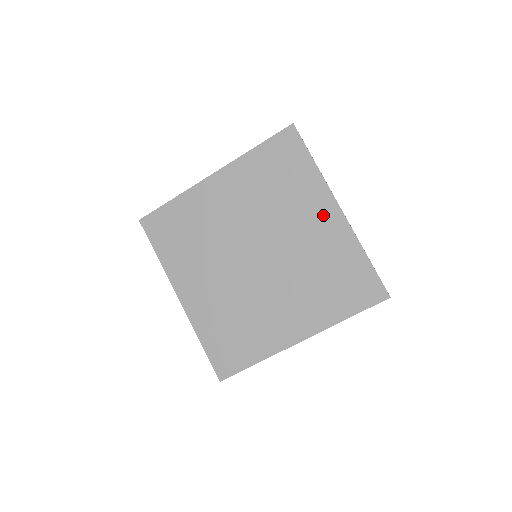
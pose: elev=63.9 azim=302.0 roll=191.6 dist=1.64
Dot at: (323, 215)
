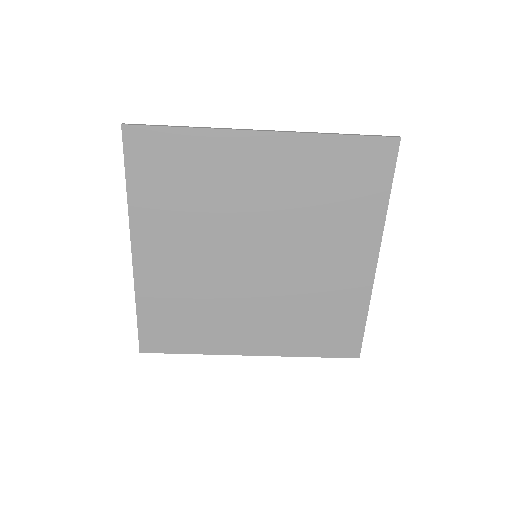
Dot at: (356, 257)
